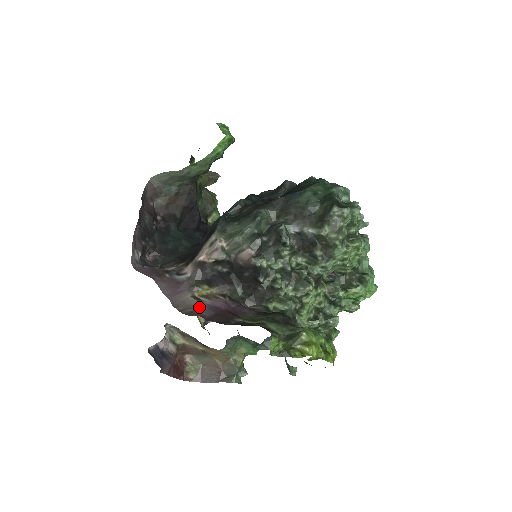
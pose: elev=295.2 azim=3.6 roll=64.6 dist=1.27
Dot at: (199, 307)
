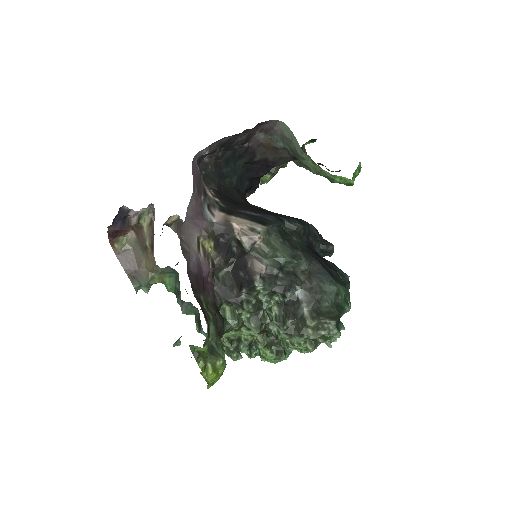
Dot at: (194, 254)
